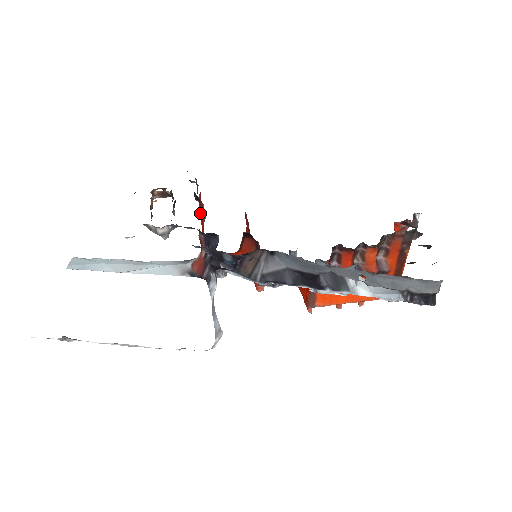
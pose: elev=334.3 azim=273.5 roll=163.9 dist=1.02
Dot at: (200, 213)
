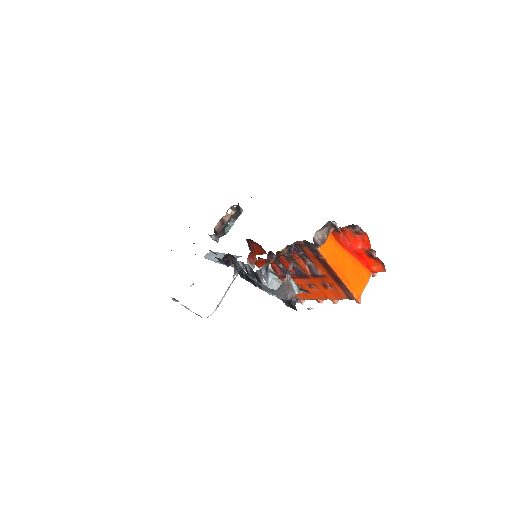
Dot at: occluded
